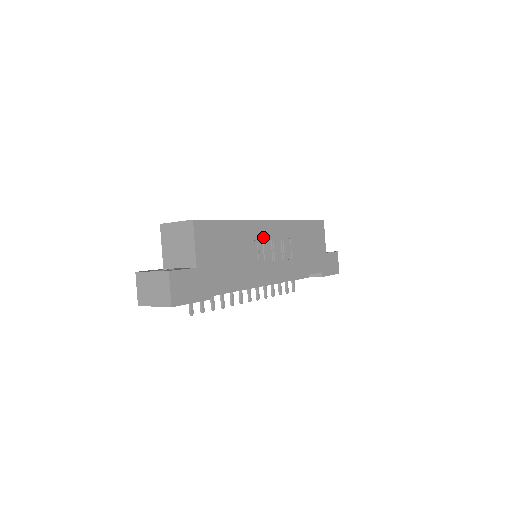
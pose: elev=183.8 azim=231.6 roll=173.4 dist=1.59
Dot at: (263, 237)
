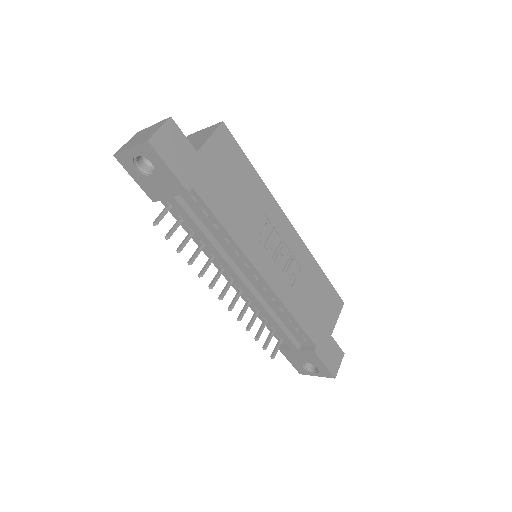
Dot at: (276, 226)
